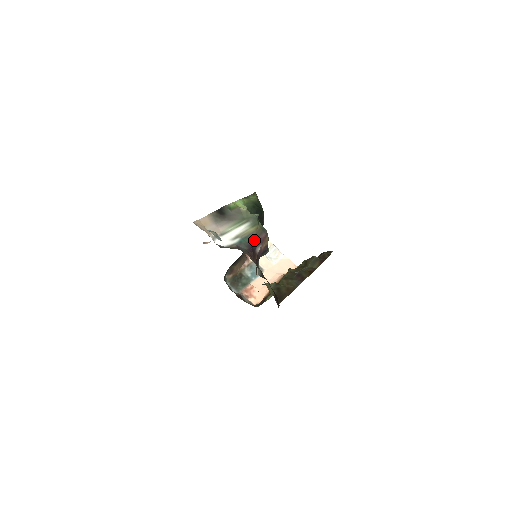
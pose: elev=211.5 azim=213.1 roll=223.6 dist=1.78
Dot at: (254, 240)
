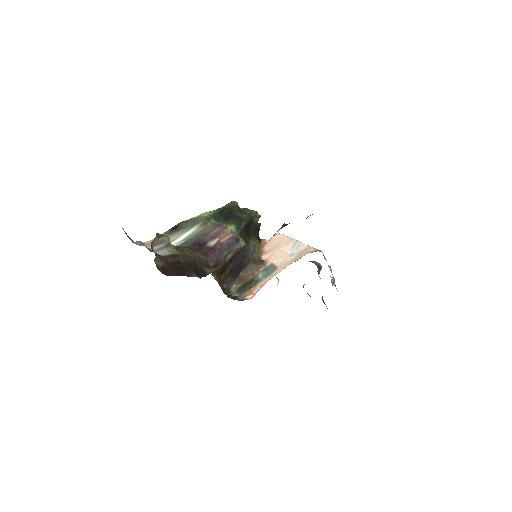
Dot at: (204, 236)
